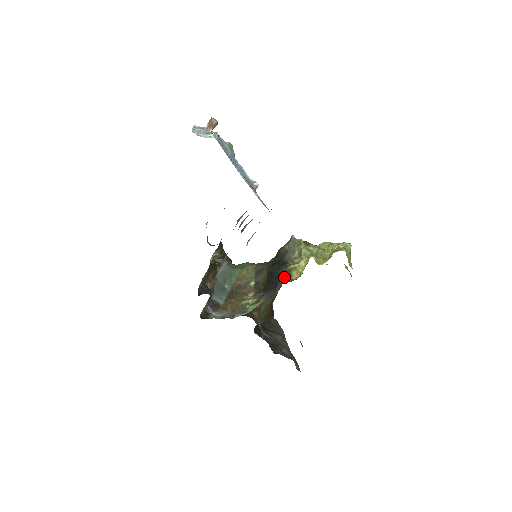
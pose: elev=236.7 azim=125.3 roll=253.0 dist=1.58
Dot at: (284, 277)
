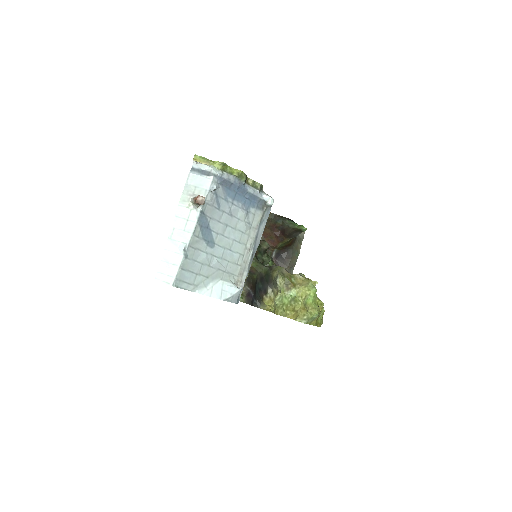
Dot at: (259, 302)
